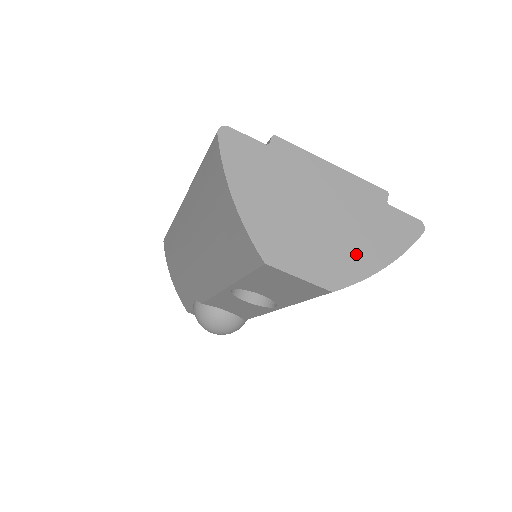
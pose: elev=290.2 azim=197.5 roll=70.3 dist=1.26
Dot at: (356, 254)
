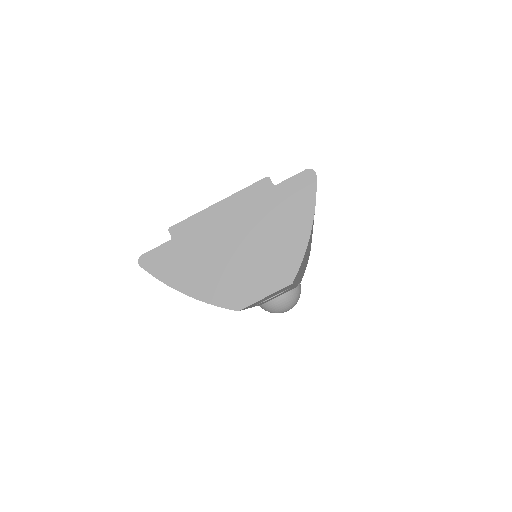
Dot at: (285, 243)
